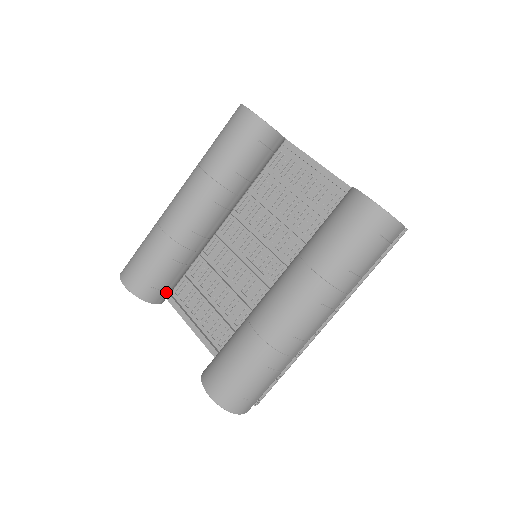
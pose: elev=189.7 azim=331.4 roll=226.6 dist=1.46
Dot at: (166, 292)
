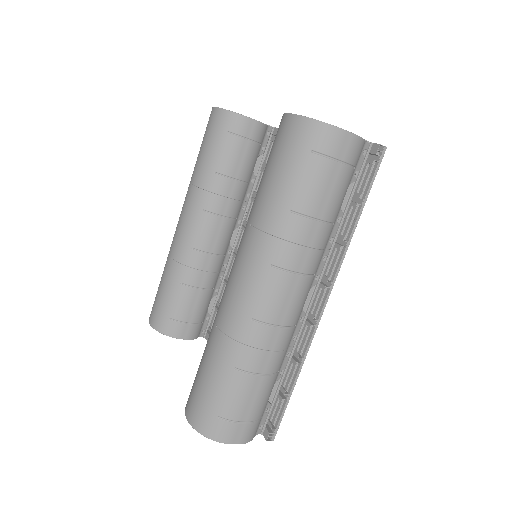
Dot at: (189, 324)
